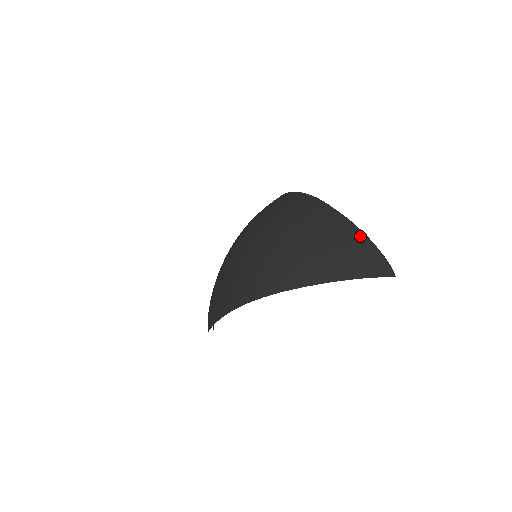
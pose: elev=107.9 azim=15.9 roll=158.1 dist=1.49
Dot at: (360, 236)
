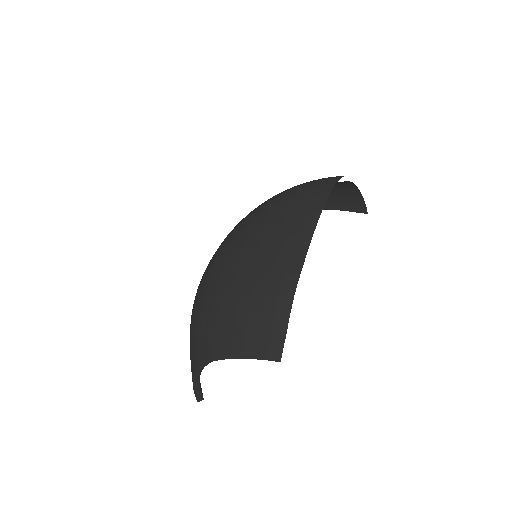
Dot at: occluded
